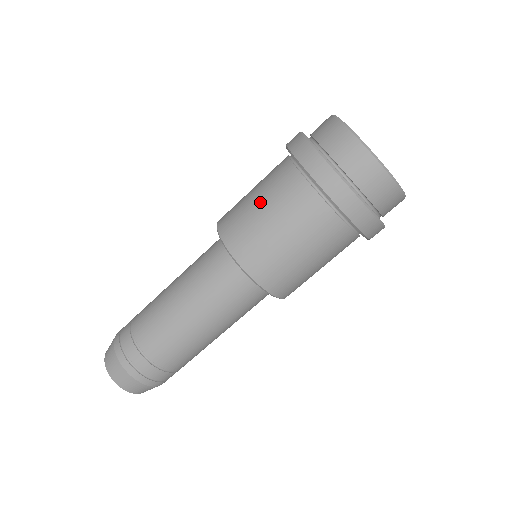
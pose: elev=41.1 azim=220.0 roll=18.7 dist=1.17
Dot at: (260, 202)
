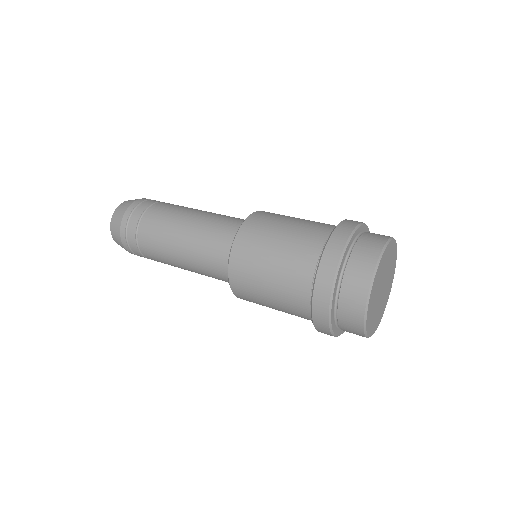
Dot at: (284, 234)
